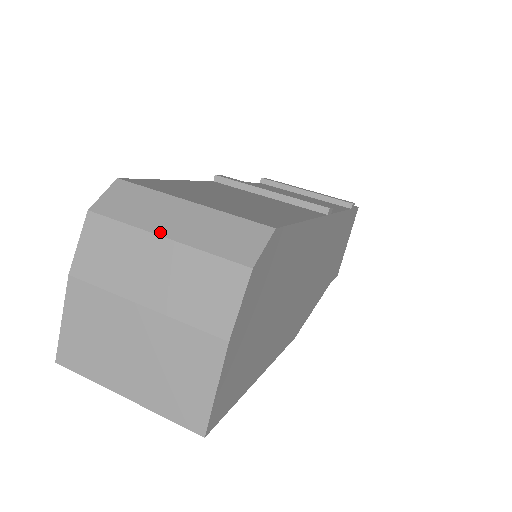
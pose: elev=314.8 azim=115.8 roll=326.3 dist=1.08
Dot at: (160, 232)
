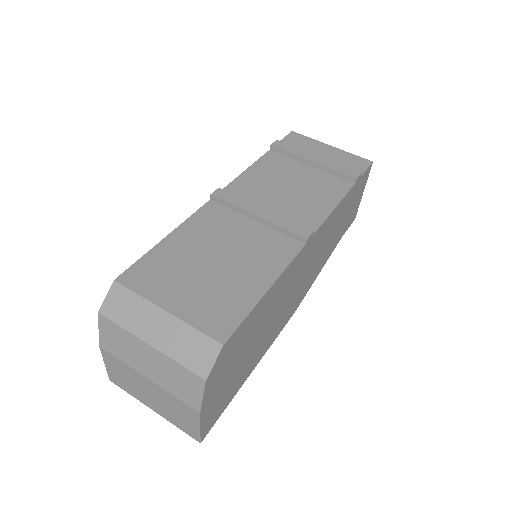
Dot at: (146, 340)
